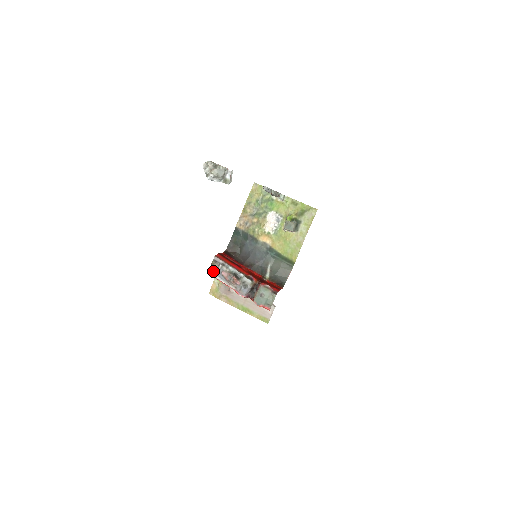
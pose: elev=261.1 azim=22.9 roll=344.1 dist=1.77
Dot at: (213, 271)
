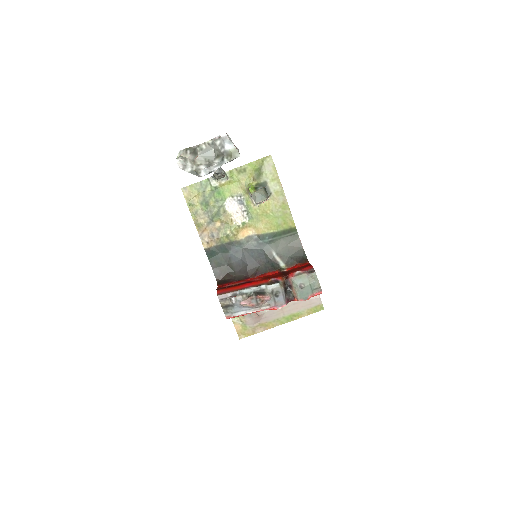
Dot at: (230, 312)
